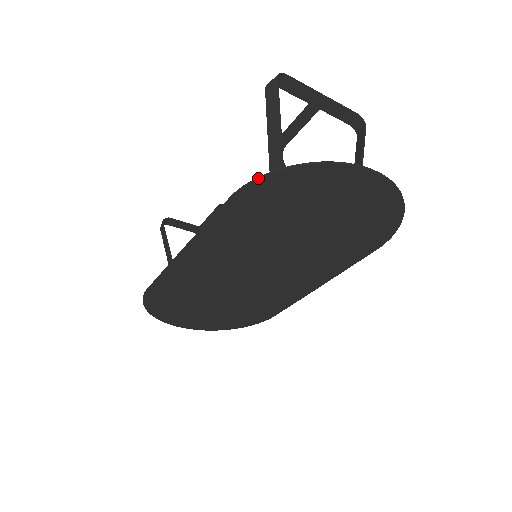
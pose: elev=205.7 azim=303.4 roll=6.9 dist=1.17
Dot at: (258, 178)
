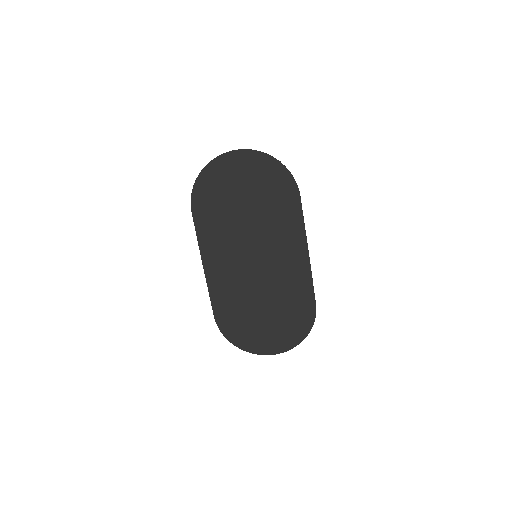
Dot at: (192, 192)
